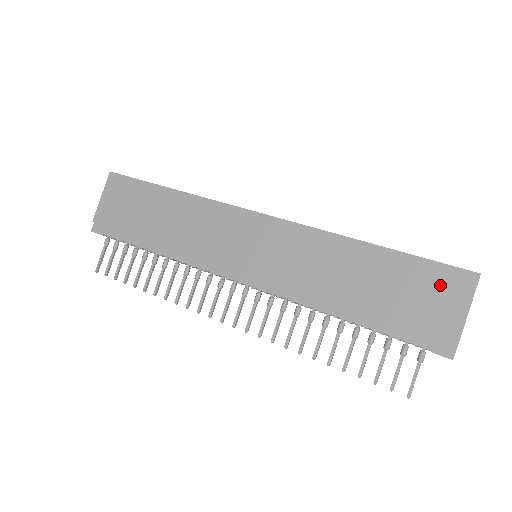
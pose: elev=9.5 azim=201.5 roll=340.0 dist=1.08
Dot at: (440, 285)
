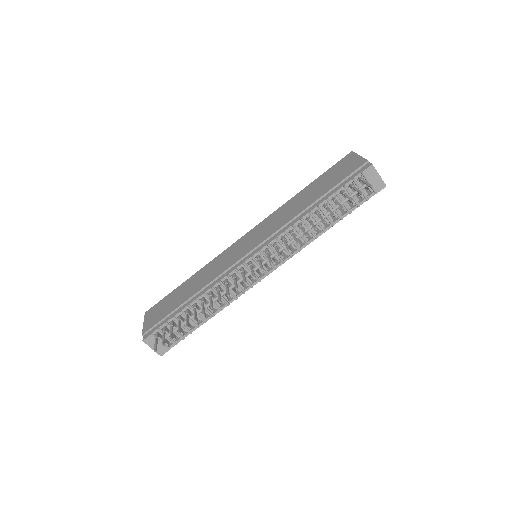
Dot at: (341, 165)
